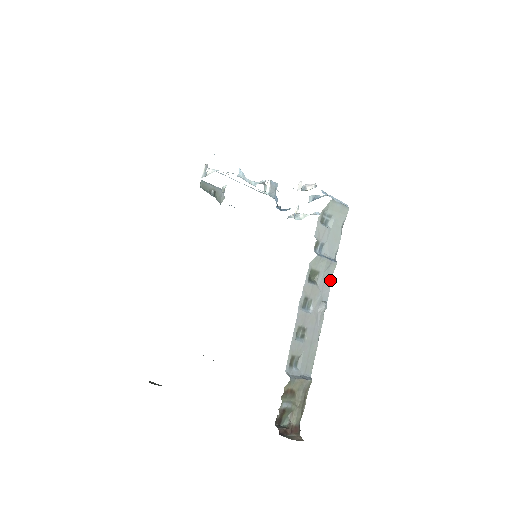
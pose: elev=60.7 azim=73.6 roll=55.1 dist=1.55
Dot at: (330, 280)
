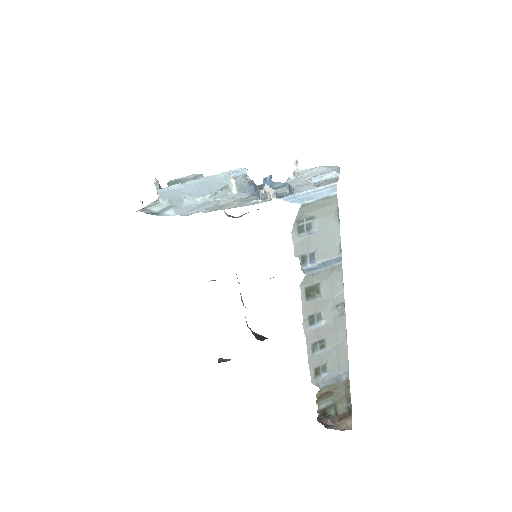
Dot at: (340, 279)
